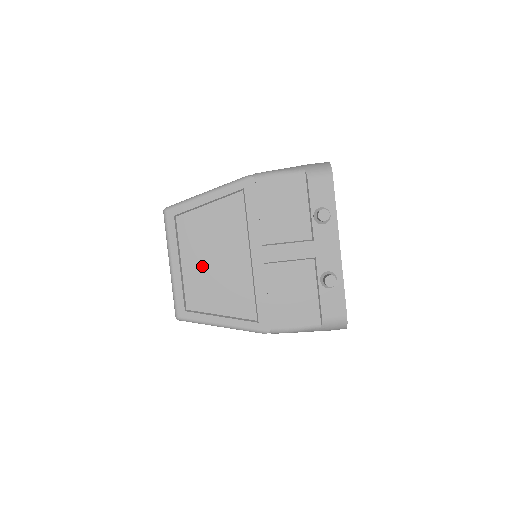
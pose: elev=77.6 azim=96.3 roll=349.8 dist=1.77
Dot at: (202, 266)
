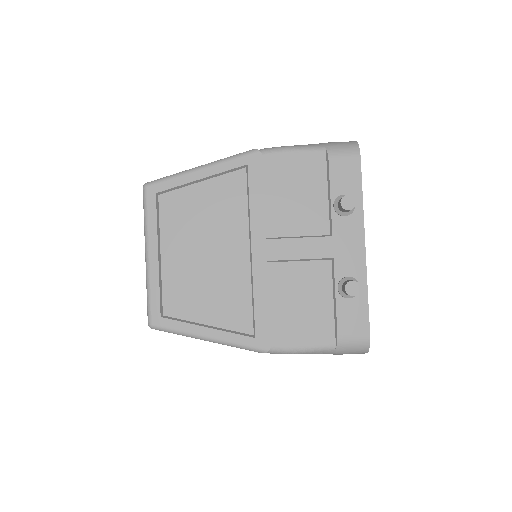
Dot at: (187, 260)
